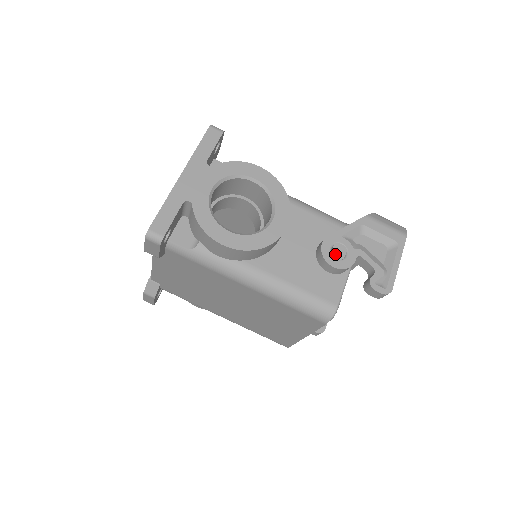
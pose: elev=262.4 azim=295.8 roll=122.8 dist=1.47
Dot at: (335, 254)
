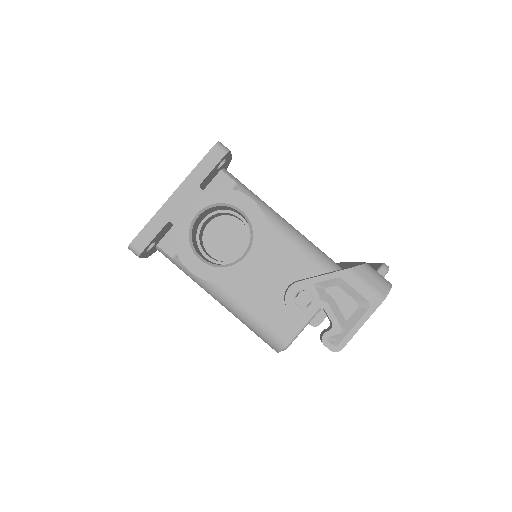
Dot at: (298, 301)
